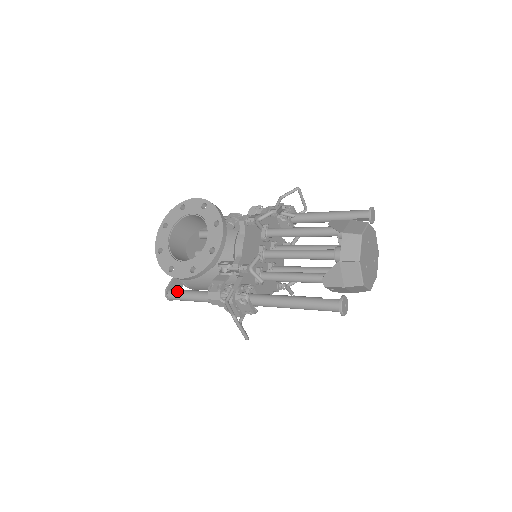
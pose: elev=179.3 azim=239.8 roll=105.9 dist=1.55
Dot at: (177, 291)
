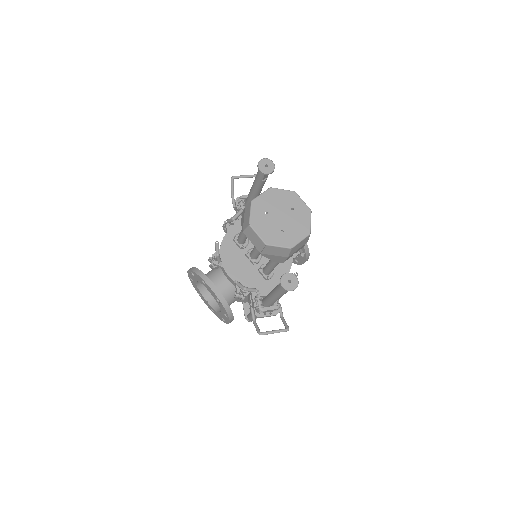
Dot at: (248, 316)
